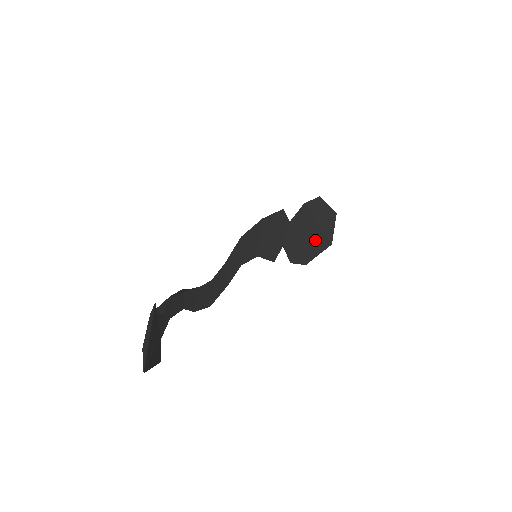
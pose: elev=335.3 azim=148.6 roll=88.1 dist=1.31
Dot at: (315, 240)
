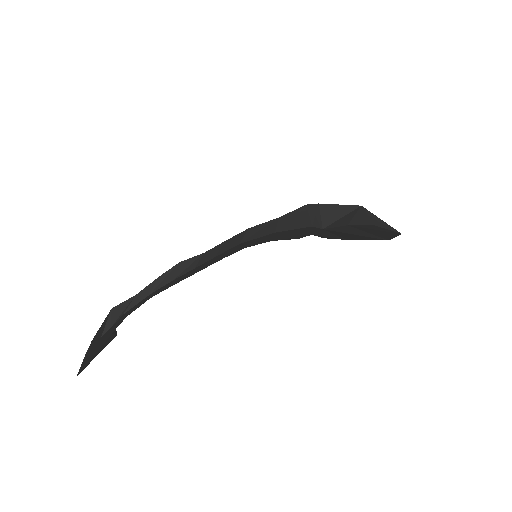
Dot at: (363, 236)
